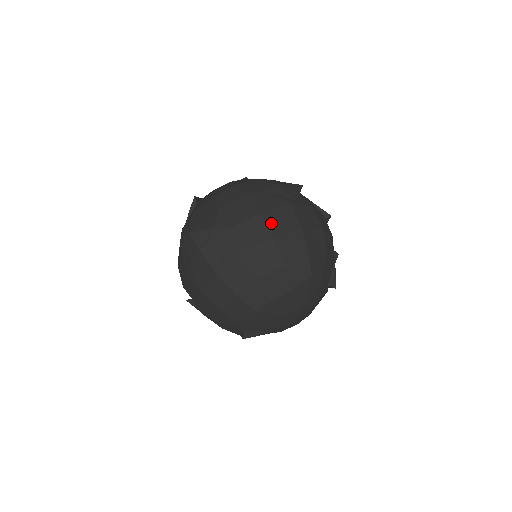
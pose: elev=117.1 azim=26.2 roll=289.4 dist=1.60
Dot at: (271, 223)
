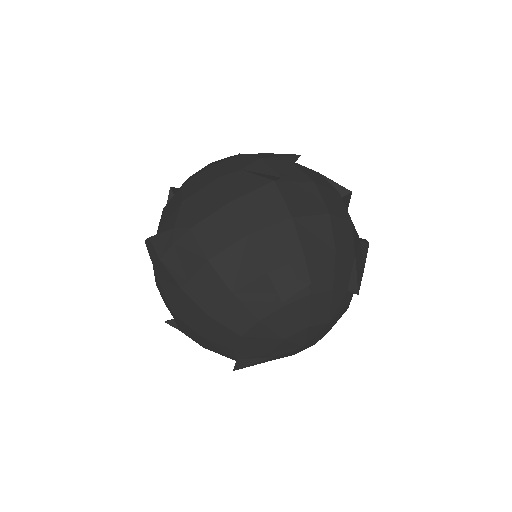
Dot at: (245, 214)
